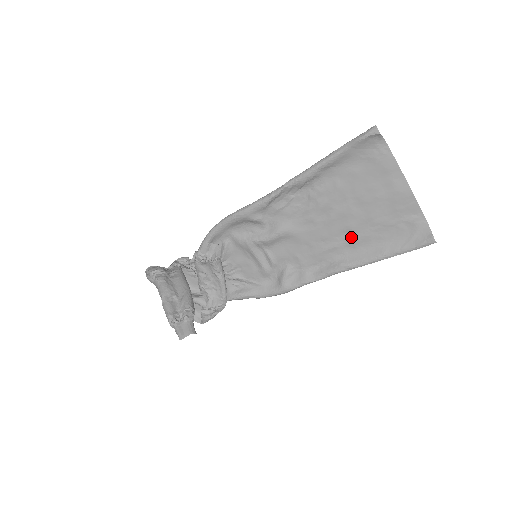
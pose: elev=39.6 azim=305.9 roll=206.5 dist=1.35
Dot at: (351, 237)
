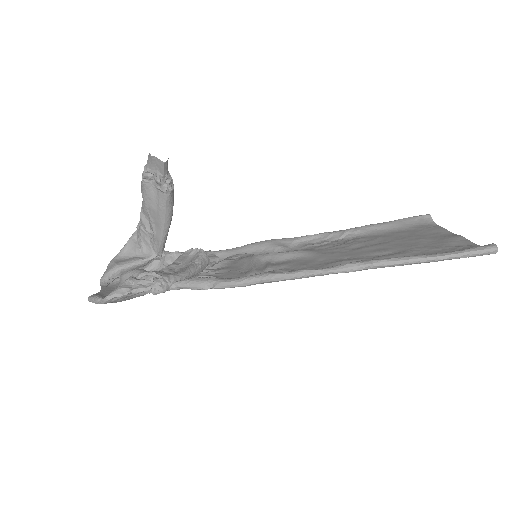
Dot at: (382, 256)
